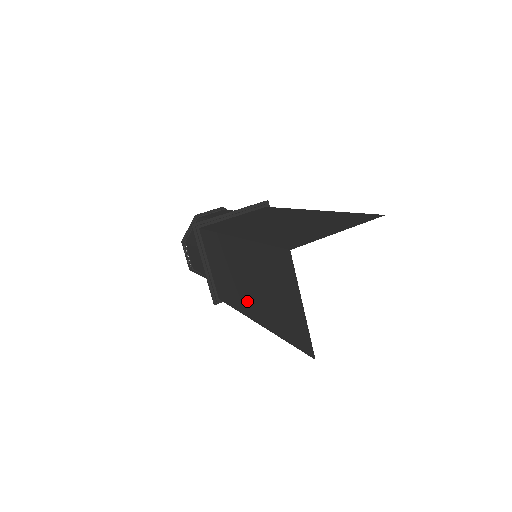
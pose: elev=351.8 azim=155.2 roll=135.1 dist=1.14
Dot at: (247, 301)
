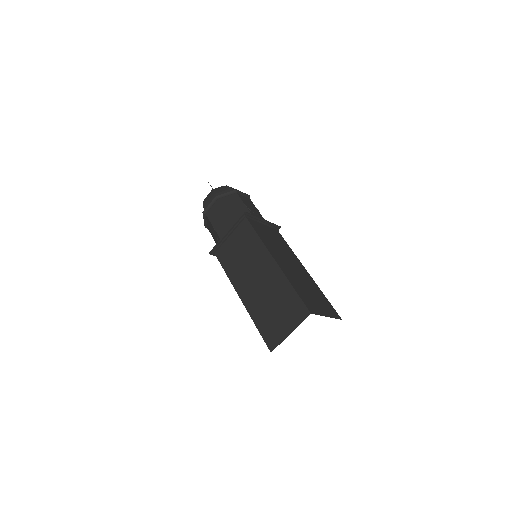
Dot at: occluded
